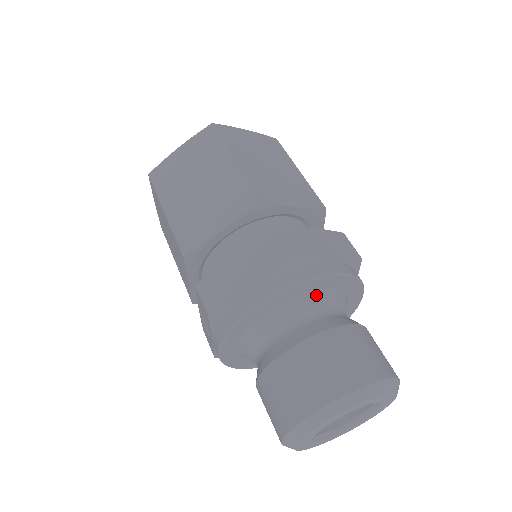
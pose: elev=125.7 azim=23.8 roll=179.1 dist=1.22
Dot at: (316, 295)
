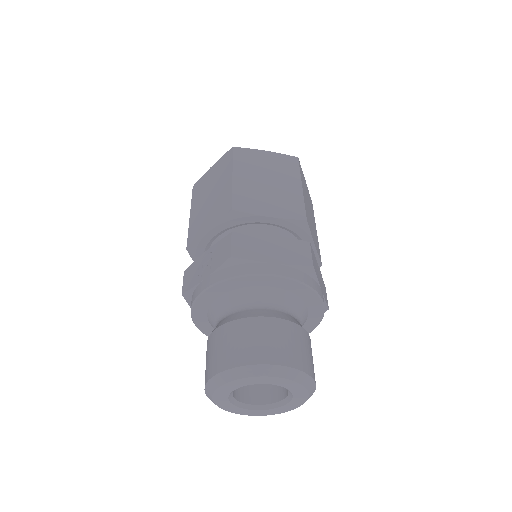
Dot at: (301, 302)
